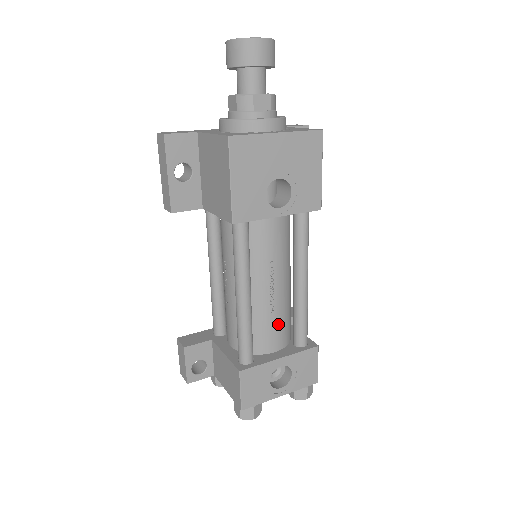
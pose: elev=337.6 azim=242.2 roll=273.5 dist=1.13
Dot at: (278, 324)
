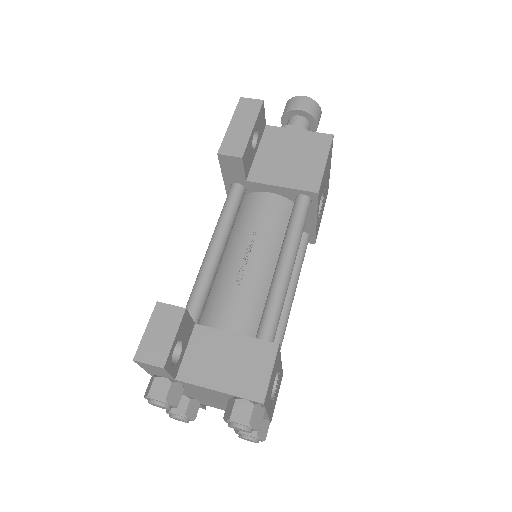
Dot at: occluded
